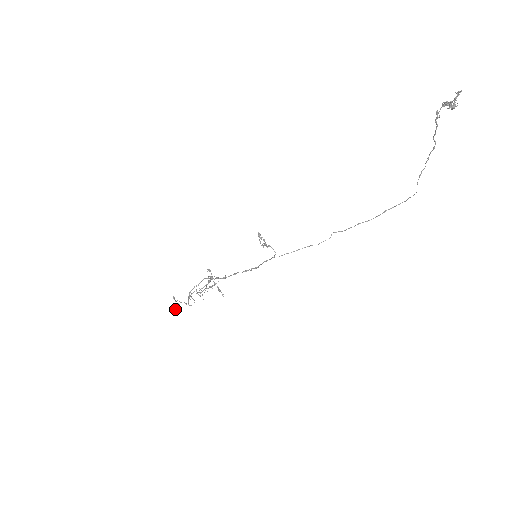
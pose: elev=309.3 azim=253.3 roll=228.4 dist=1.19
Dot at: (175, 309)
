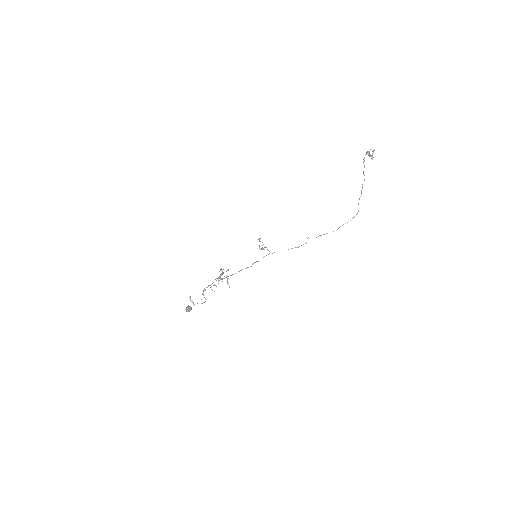
Dot at: (190, 306)
